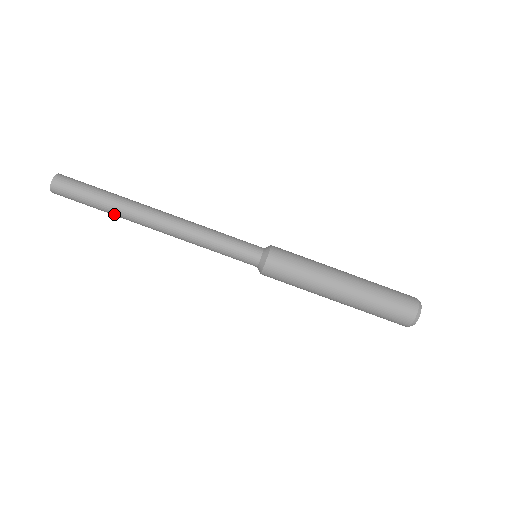
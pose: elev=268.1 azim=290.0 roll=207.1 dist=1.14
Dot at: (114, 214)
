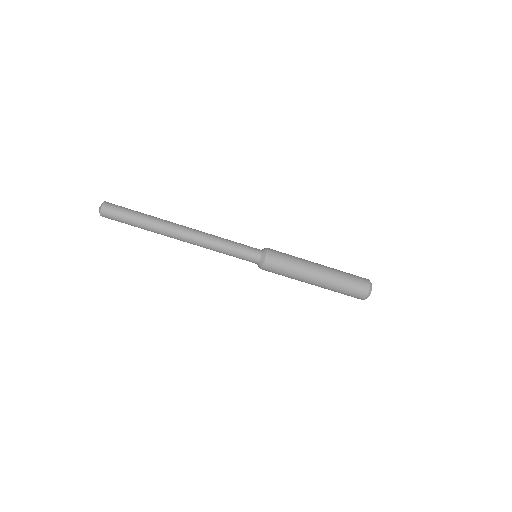
Dot at: occluded
